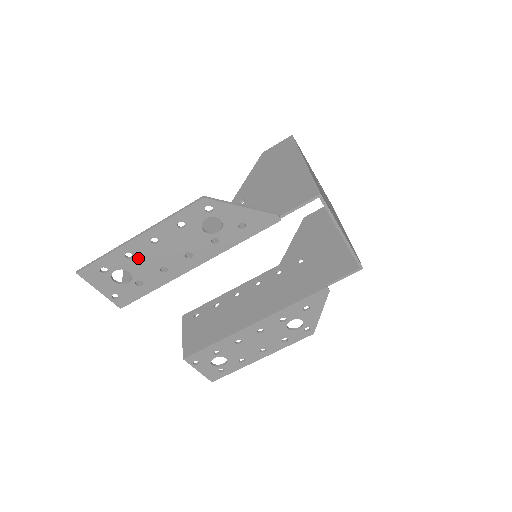
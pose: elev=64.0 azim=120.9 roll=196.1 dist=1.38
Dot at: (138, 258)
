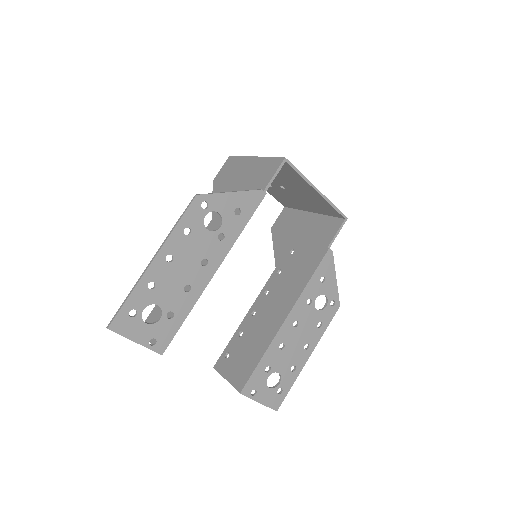
Dot at: (160, 285)
